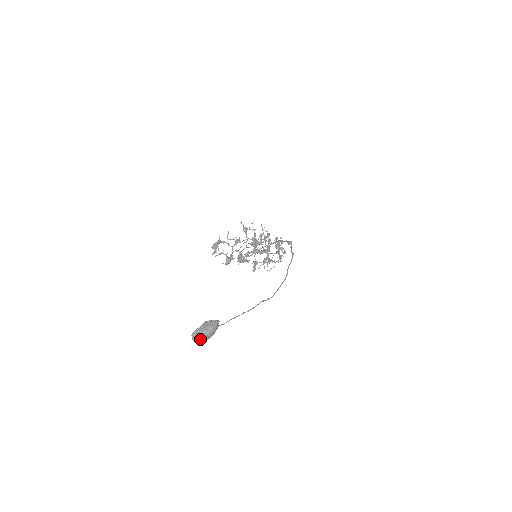
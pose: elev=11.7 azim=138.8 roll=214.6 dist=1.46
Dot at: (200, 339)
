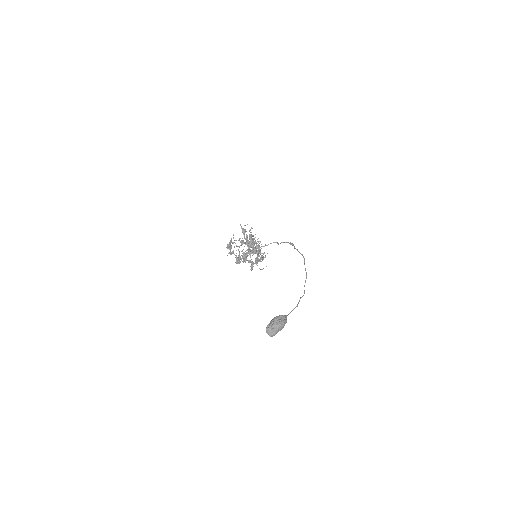
Dot at: (275, 332)
